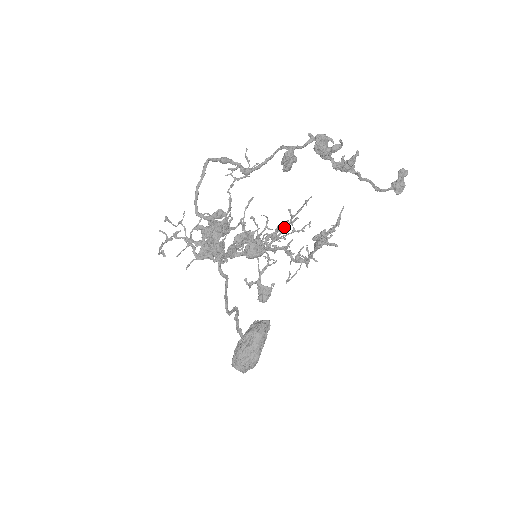
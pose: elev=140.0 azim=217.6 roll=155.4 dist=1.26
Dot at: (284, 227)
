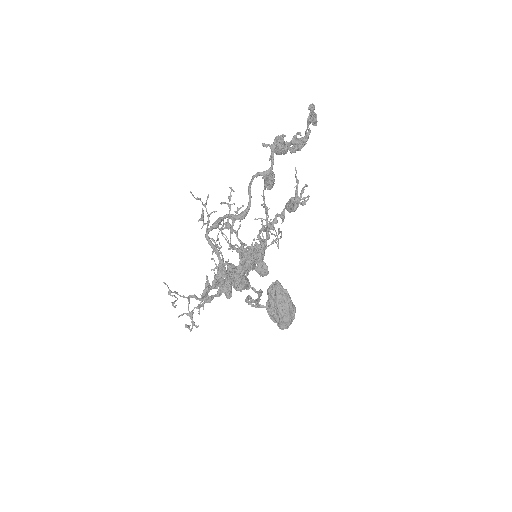
Dot at: (266, 220)
